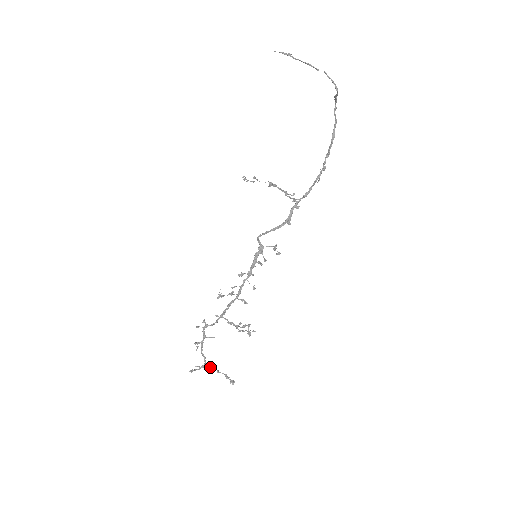
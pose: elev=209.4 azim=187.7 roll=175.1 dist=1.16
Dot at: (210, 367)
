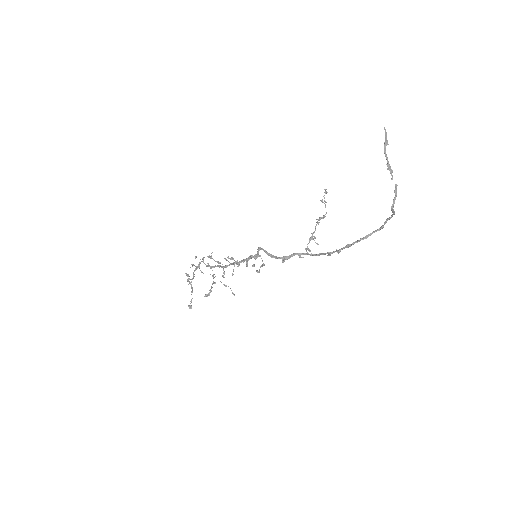
Dot at: occluded
